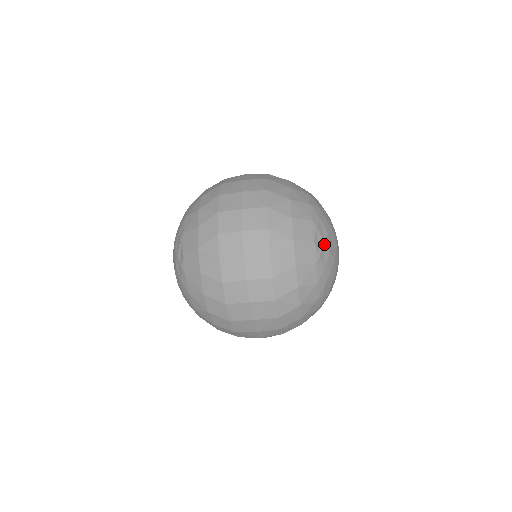
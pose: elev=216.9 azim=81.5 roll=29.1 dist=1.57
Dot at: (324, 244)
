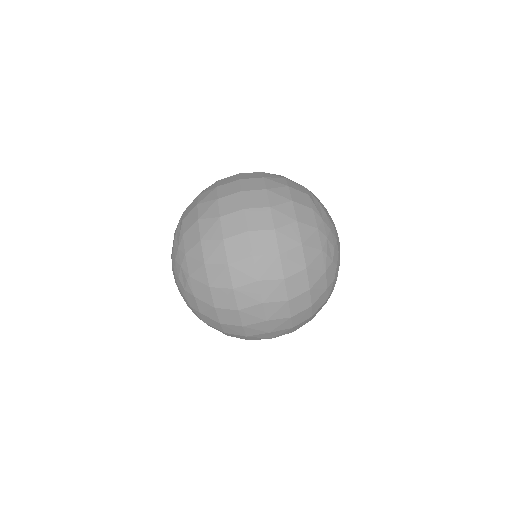
Dot at: (319, 204)
